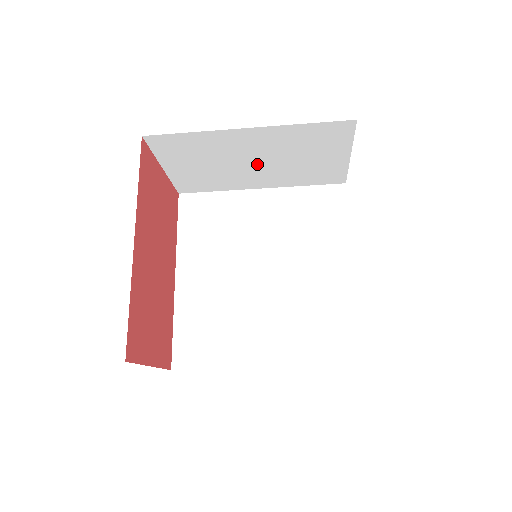
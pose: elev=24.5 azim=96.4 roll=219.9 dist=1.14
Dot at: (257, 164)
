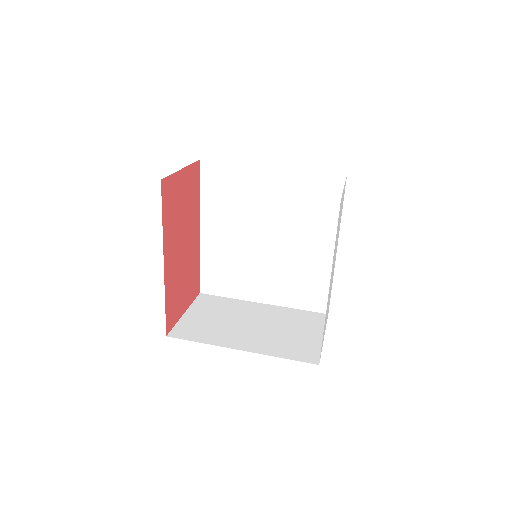
Dot at: occluded
